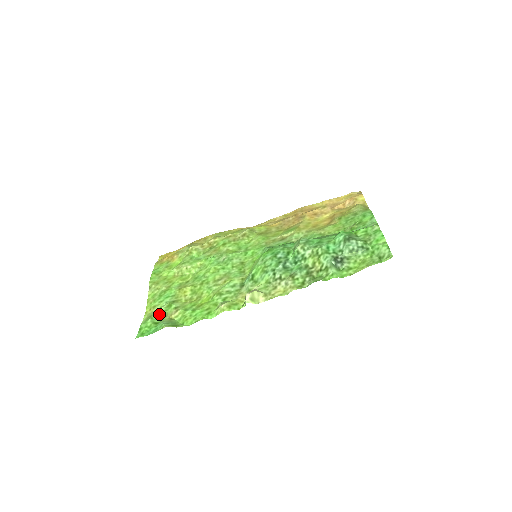
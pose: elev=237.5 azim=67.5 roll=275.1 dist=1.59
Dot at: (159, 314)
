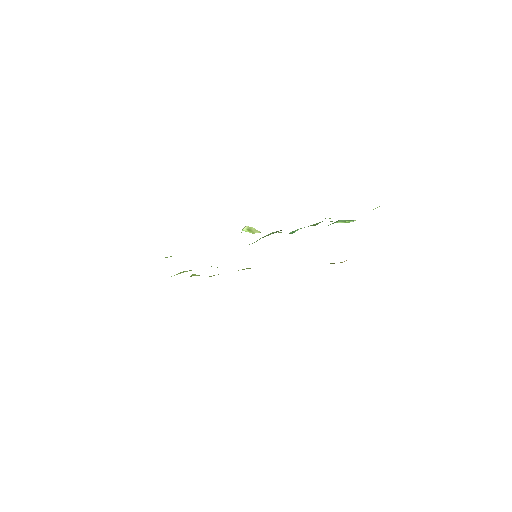
Dot at: occluded
